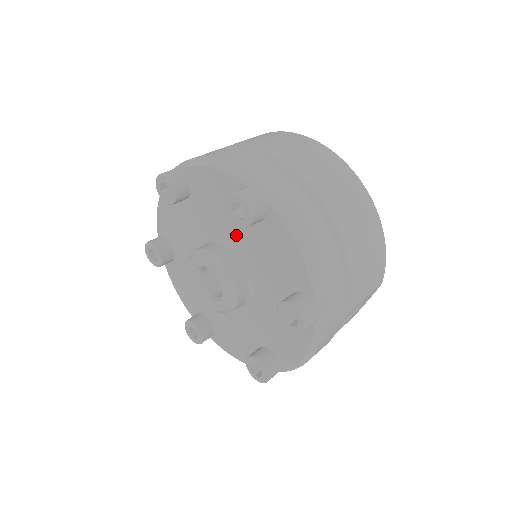
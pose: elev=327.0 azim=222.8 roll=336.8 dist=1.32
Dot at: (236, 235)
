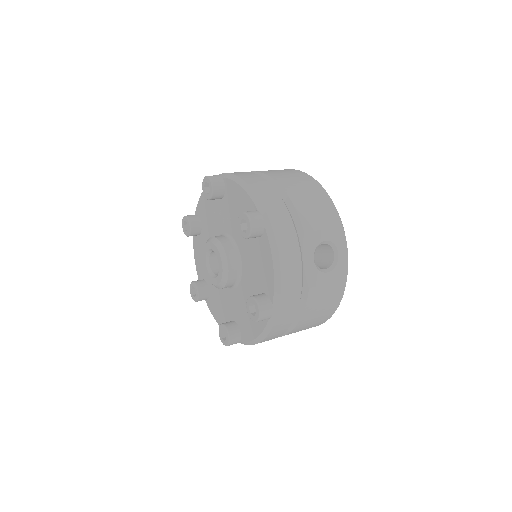
Dot at: (221, 221)
